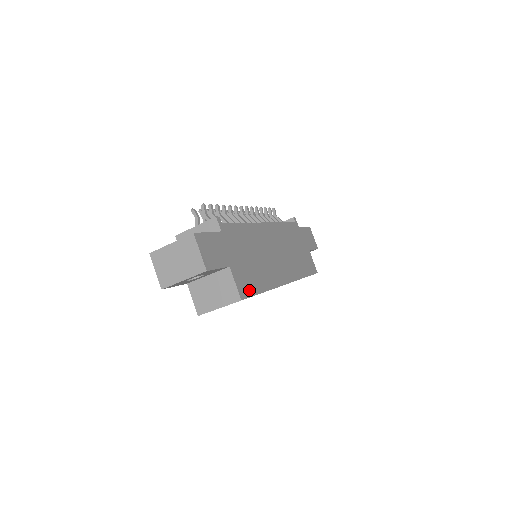
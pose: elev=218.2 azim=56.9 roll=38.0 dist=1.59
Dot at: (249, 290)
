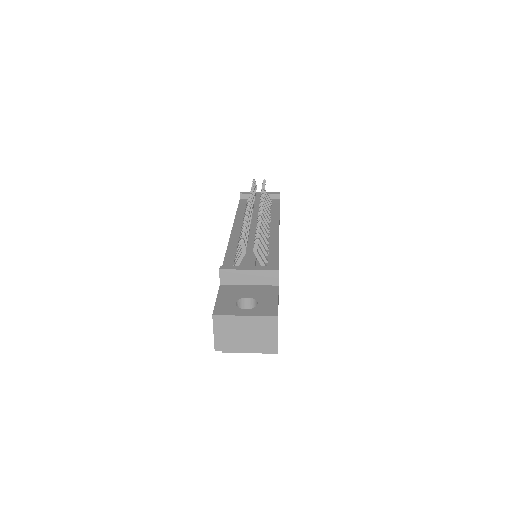
Dot at: occluded
